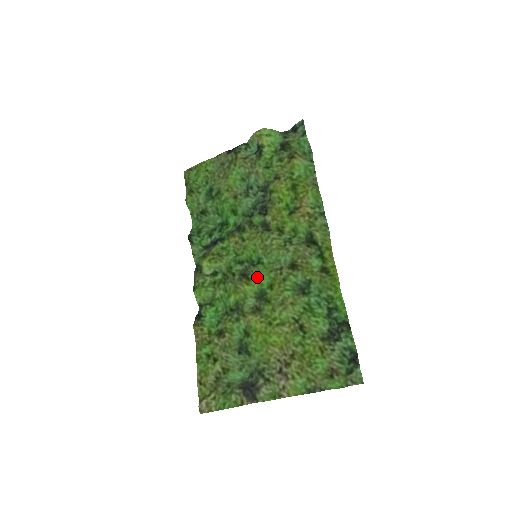
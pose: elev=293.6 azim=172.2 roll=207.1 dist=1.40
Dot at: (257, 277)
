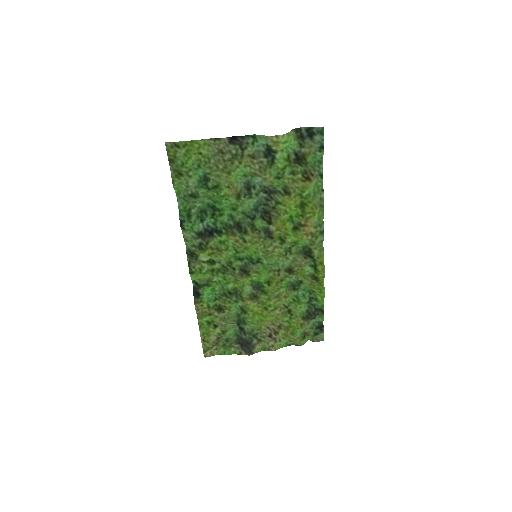
Dot at: (258, 276)
